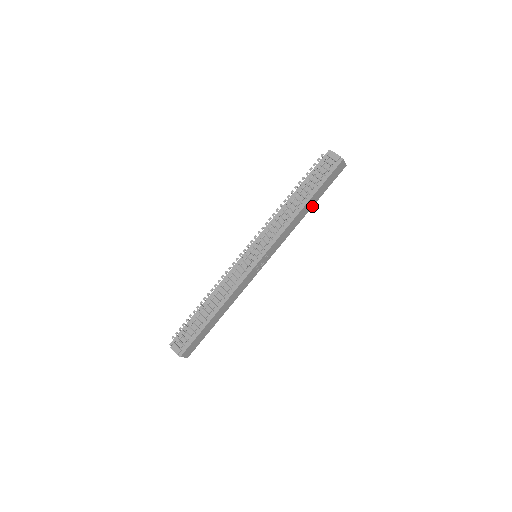
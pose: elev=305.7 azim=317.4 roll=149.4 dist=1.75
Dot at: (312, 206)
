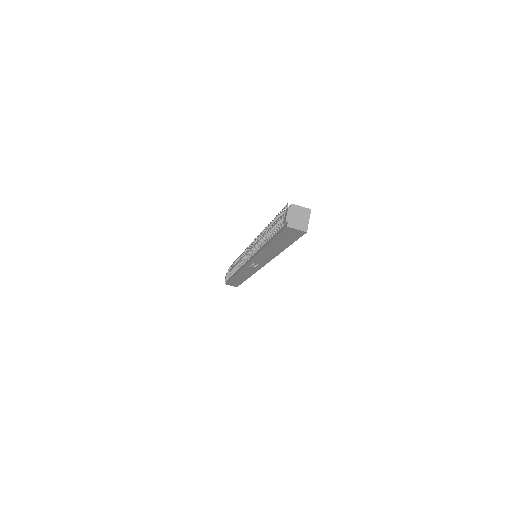
Dot at: (284, 249)
